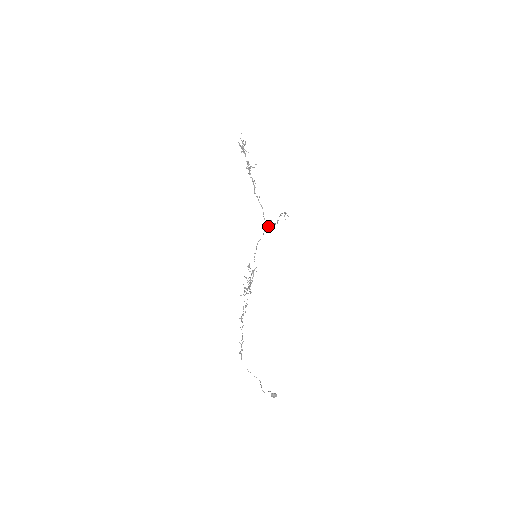
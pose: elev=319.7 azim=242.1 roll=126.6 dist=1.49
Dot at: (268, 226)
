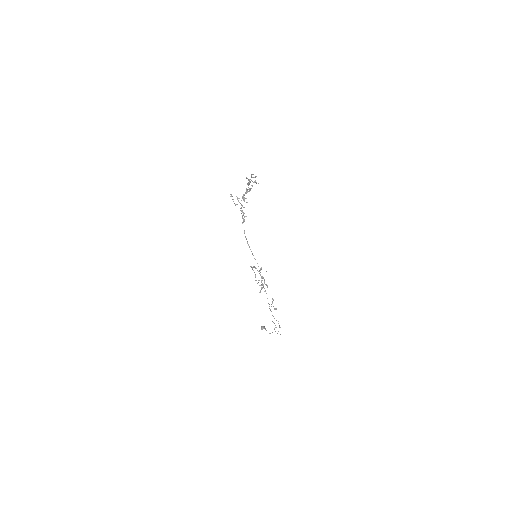
Dot at: occluded
